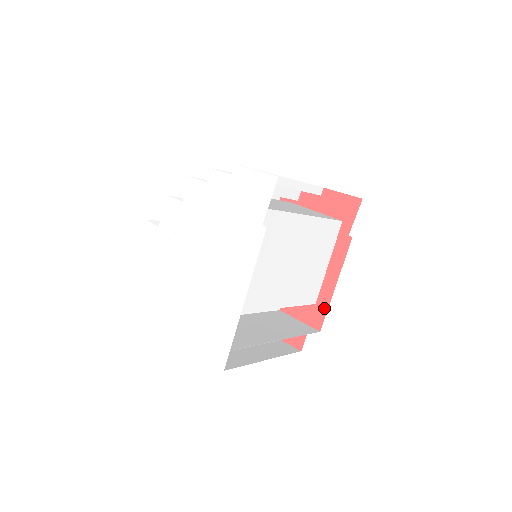
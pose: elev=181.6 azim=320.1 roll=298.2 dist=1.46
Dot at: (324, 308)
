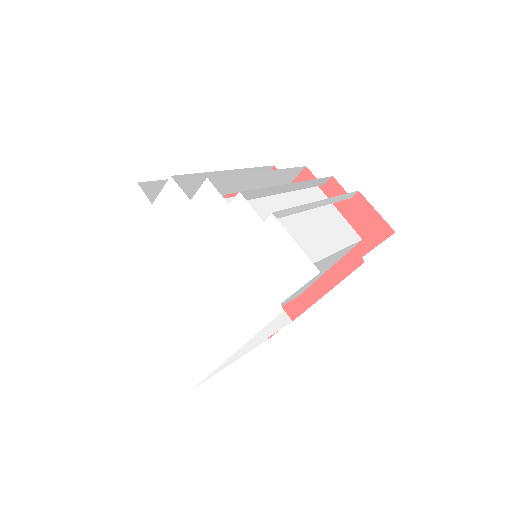
Dot at: (305, 305)
